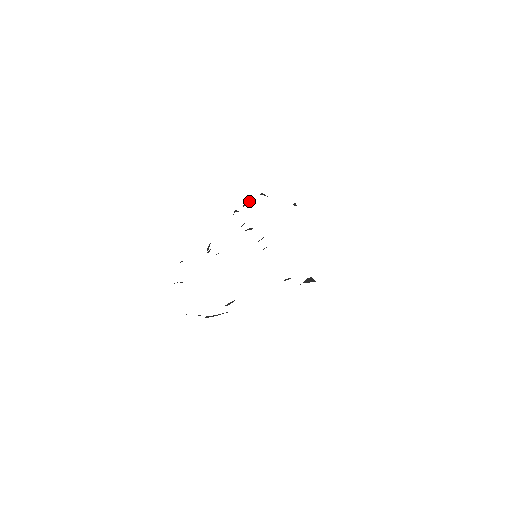
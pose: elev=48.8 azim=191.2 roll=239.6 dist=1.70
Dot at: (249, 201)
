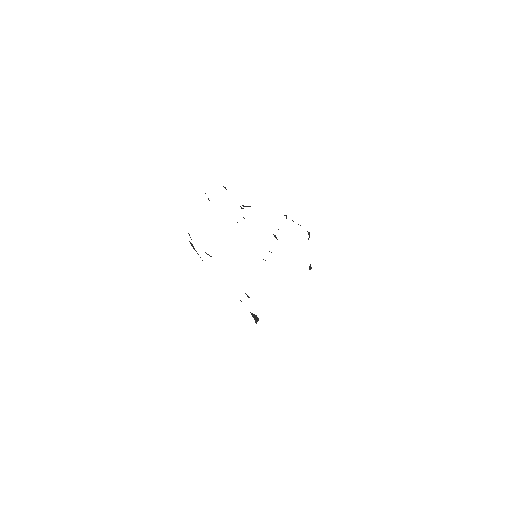
Dot at: occluded
